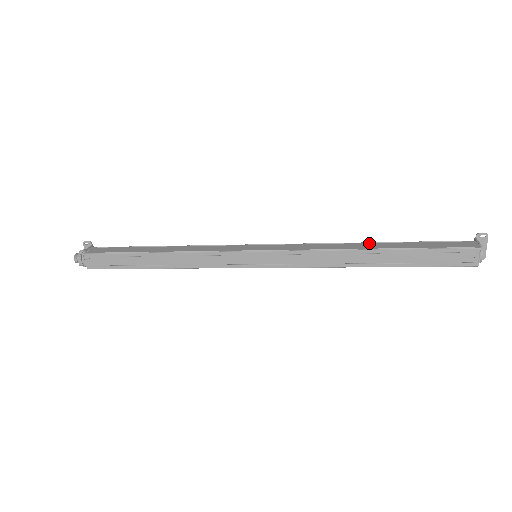
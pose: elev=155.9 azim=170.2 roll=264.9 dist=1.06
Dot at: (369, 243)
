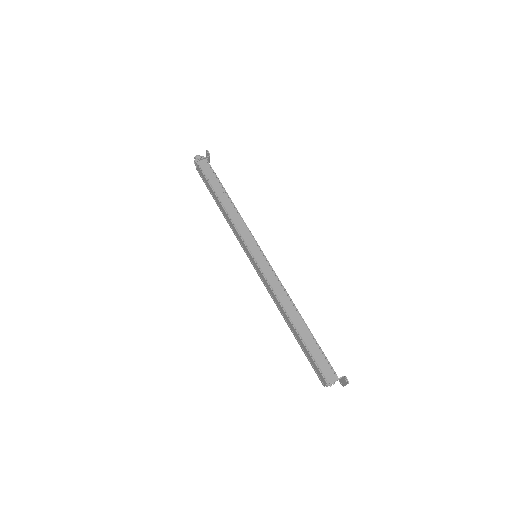
Dot at: (299, 316)
